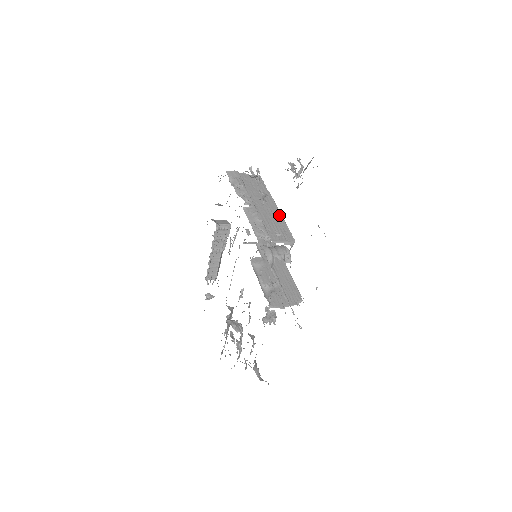
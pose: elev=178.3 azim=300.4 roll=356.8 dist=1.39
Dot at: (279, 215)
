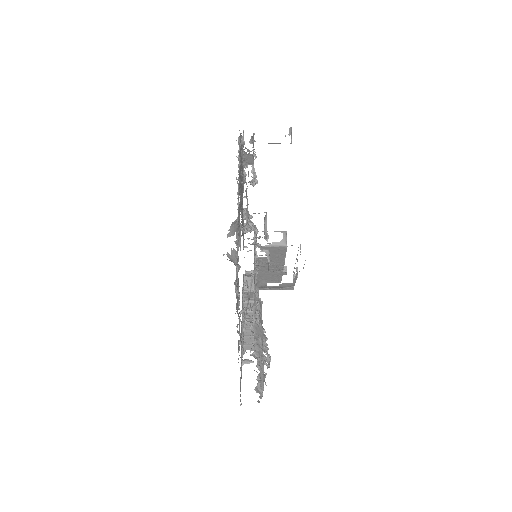
Dot at: occluded
